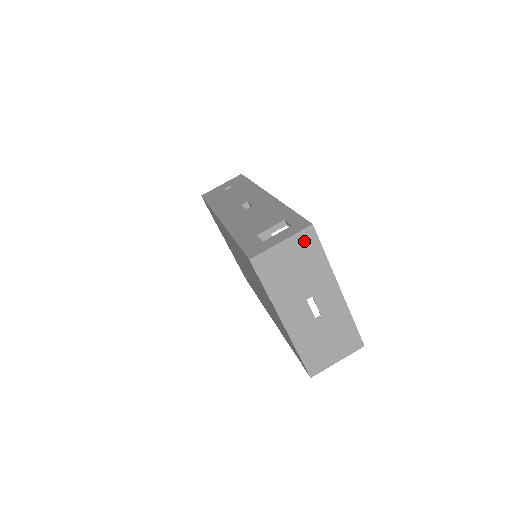
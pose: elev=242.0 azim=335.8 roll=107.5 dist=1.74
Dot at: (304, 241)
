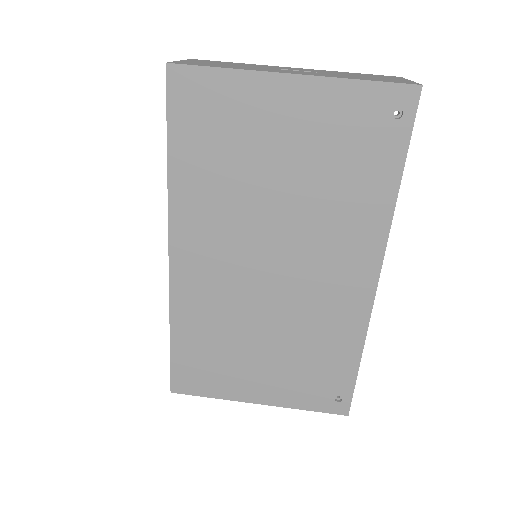
Dot at: occluded
